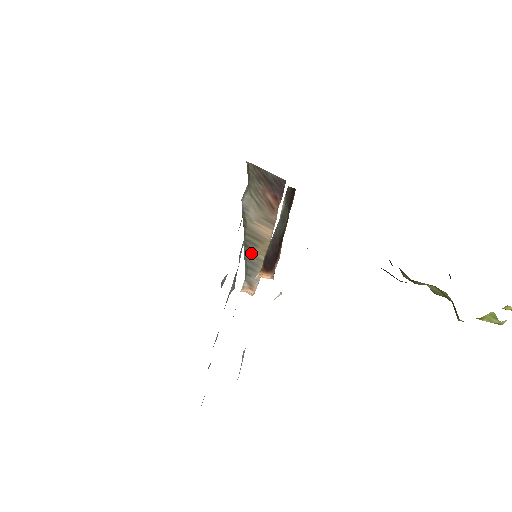
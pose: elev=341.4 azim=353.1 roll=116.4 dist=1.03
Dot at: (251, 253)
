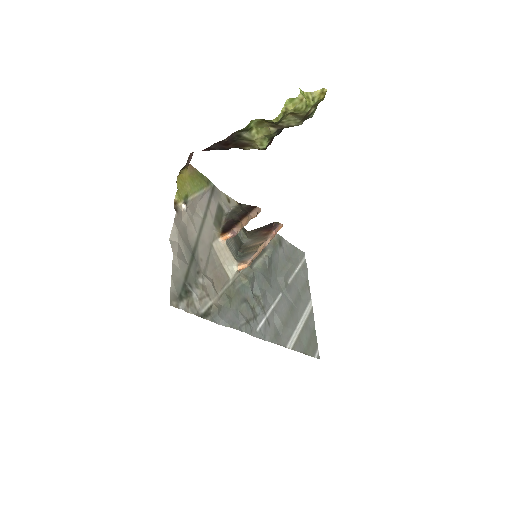
Dot at: (246, 253)
